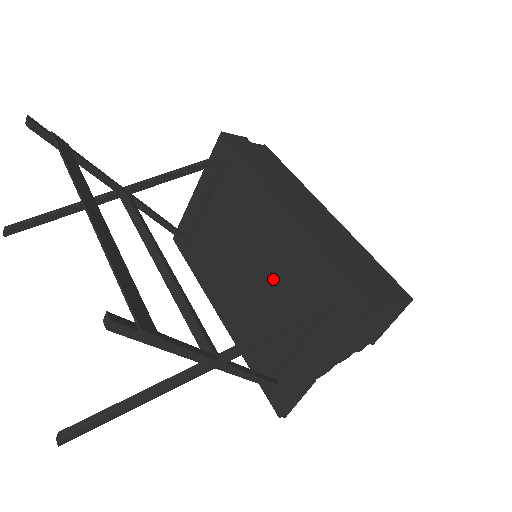
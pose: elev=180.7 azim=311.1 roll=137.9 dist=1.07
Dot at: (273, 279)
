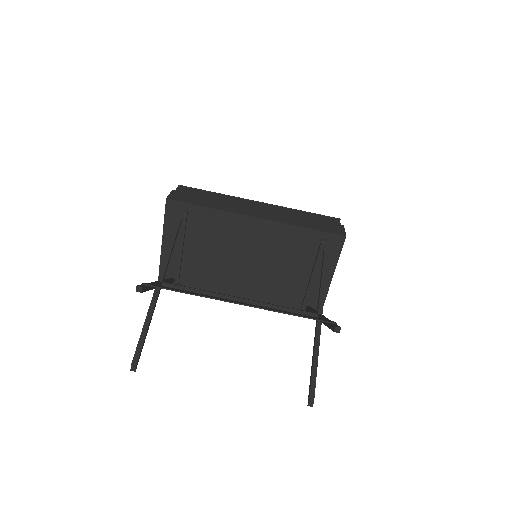
Dot at: (274, 260)
